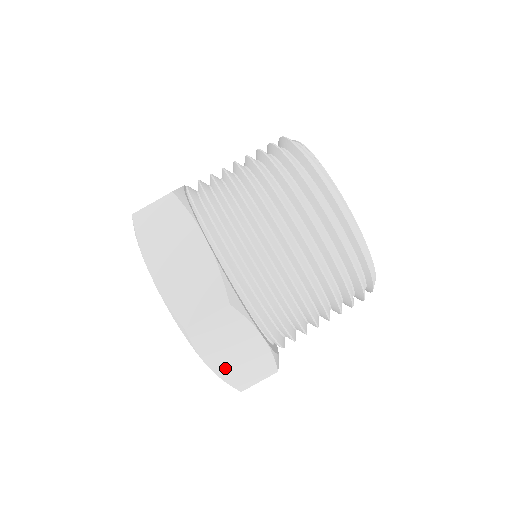
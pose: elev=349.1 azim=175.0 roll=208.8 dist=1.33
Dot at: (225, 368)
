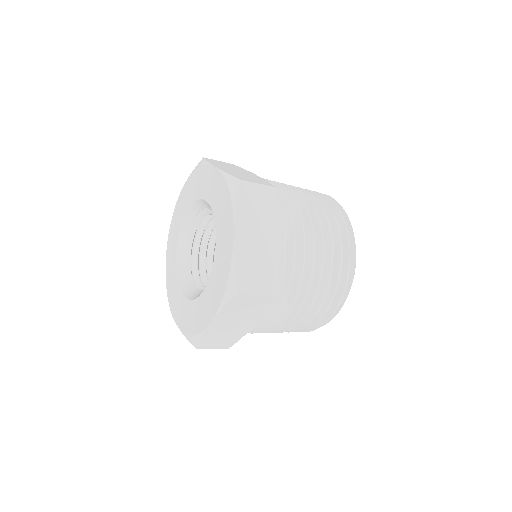
Dot at: (243, 248)
